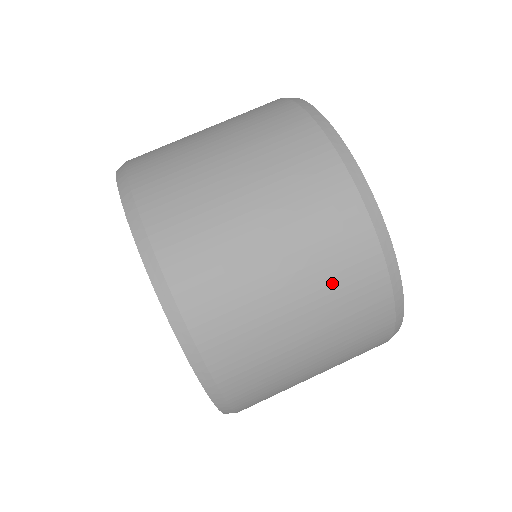
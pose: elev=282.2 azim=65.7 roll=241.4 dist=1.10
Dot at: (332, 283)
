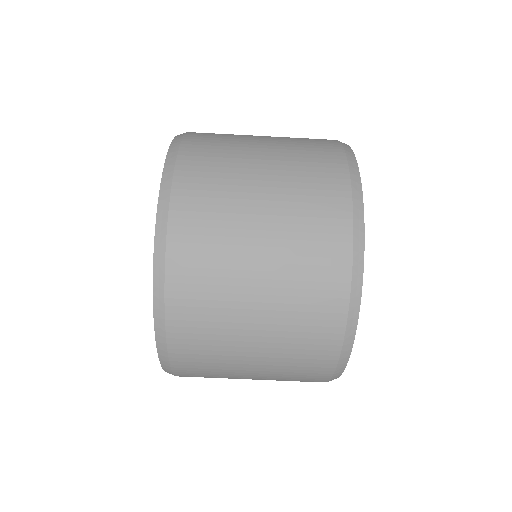
Dot at: occluded
